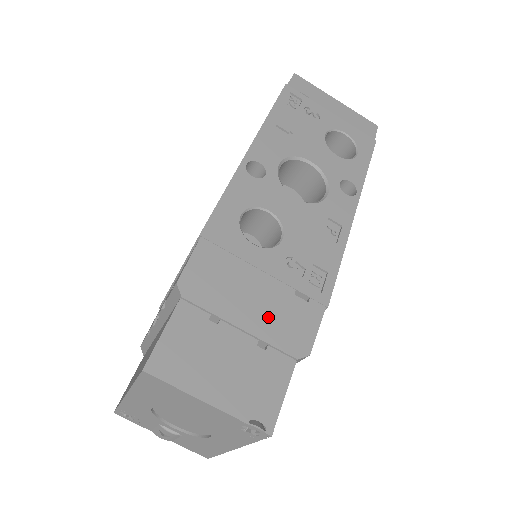
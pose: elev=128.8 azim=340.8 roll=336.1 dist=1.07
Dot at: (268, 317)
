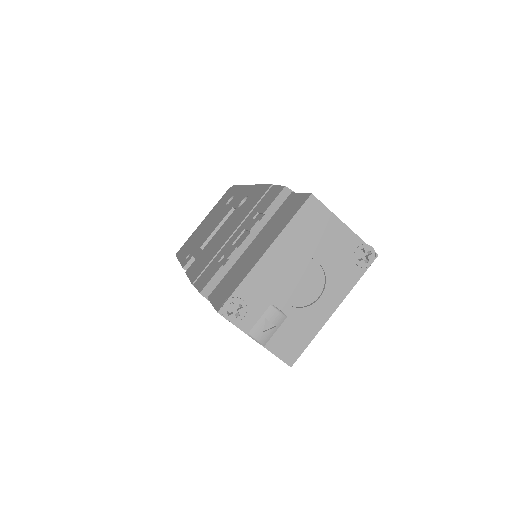
Dot at: occluded
